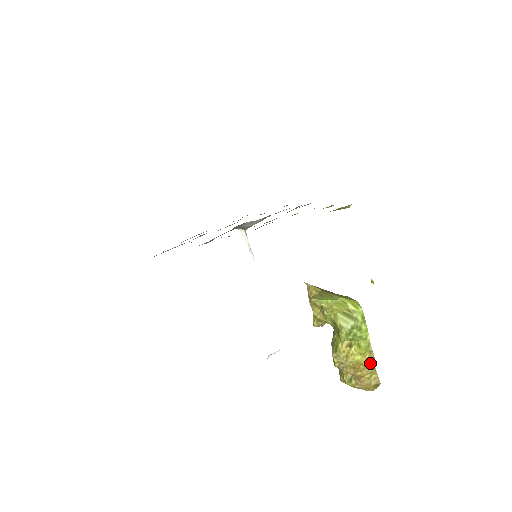
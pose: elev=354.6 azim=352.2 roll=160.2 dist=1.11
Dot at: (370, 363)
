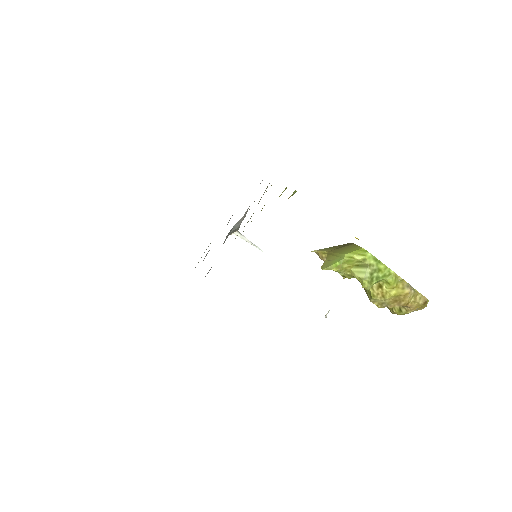
Dot at: (407, 290)
